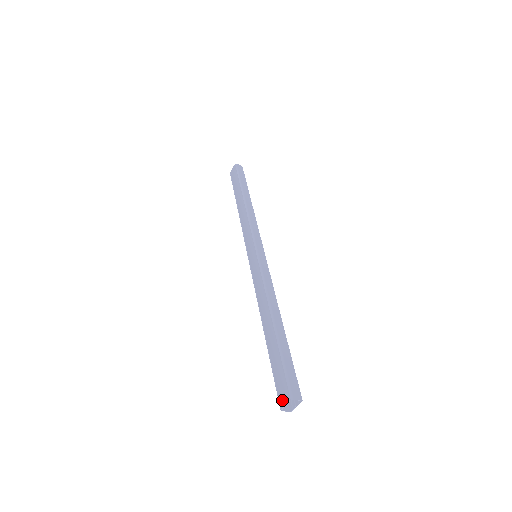
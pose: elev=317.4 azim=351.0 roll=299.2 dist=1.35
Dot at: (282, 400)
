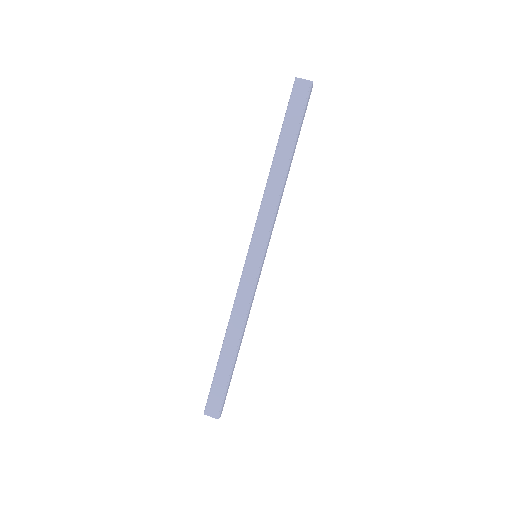
Dot at: (210, 411)
